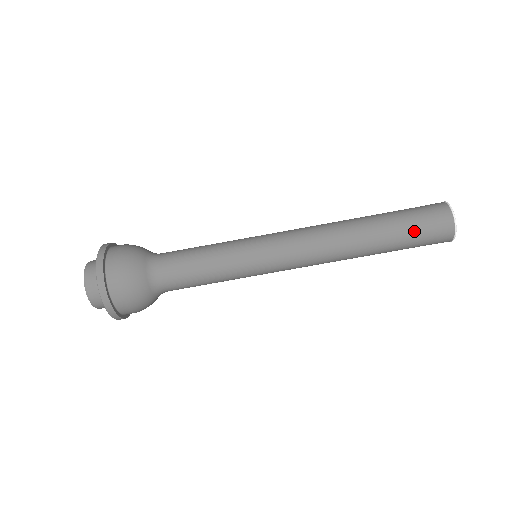
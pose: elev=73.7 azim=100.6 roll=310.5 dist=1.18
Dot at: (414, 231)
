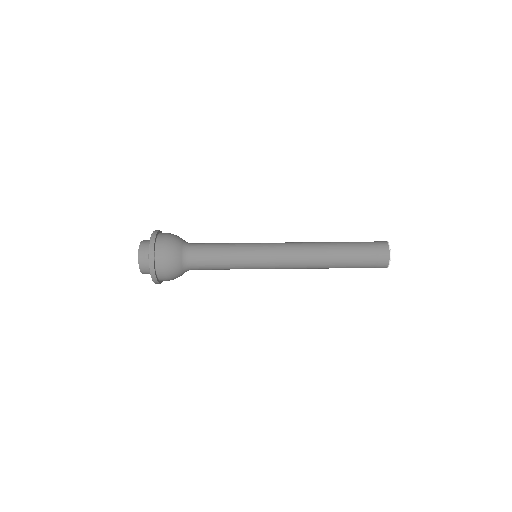
Dot at: (363, 257)
